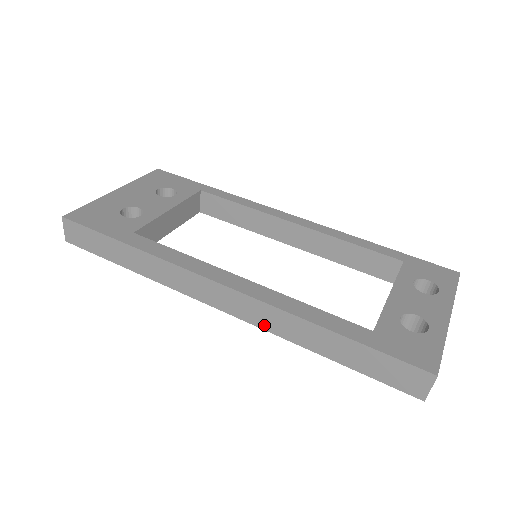
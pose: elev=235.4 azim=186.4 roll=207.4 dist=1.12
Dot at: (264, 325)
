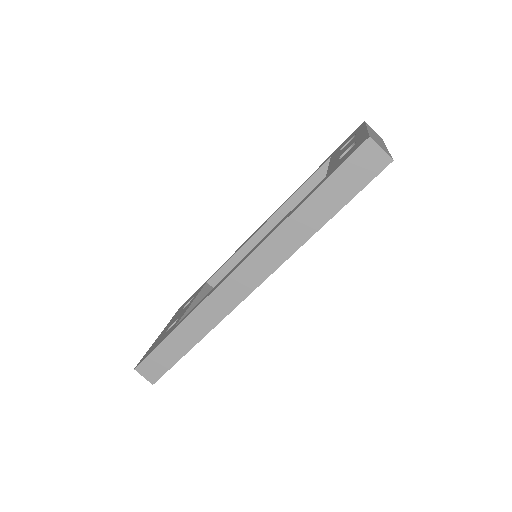
Dot at: (280, 259)
